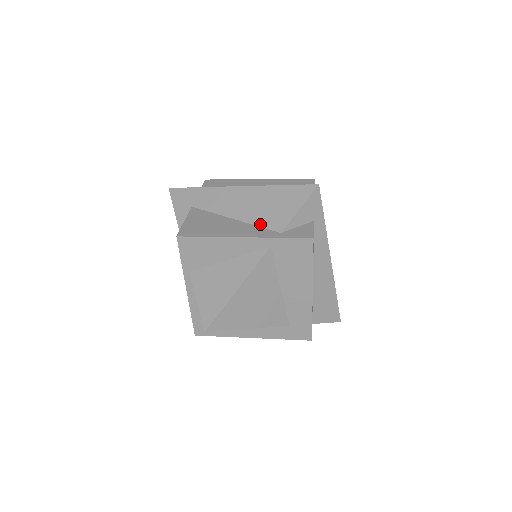
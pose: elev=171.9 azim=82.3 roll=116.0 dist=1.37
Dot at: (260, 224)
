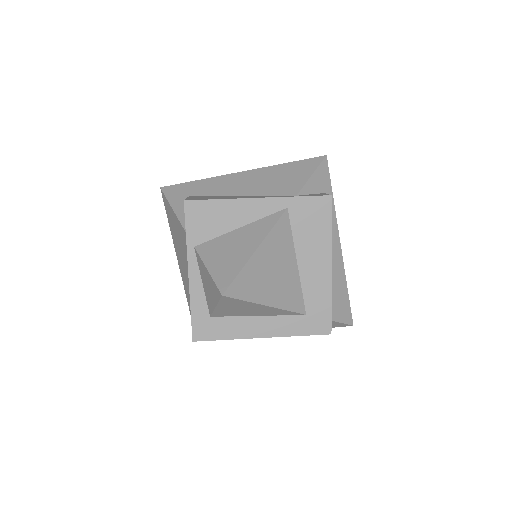
Dot at: (271, 194)
